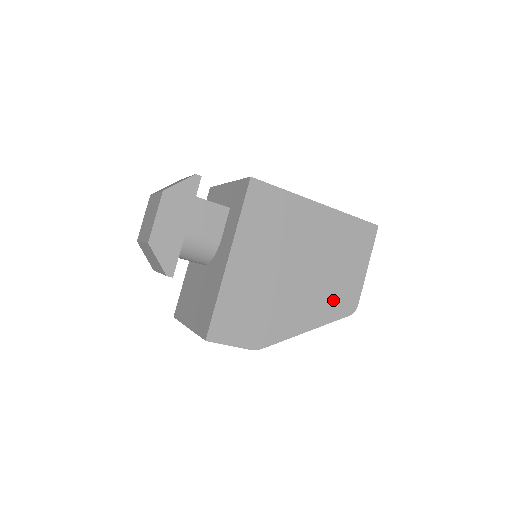
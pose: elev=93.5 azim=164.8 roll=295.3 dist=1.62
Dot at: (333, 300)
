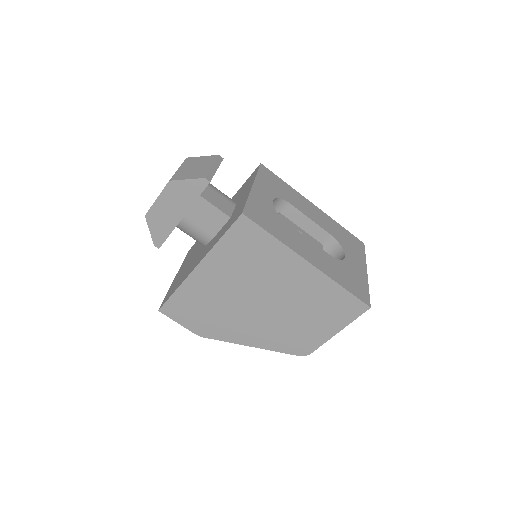
Dot at: (287, 338)
